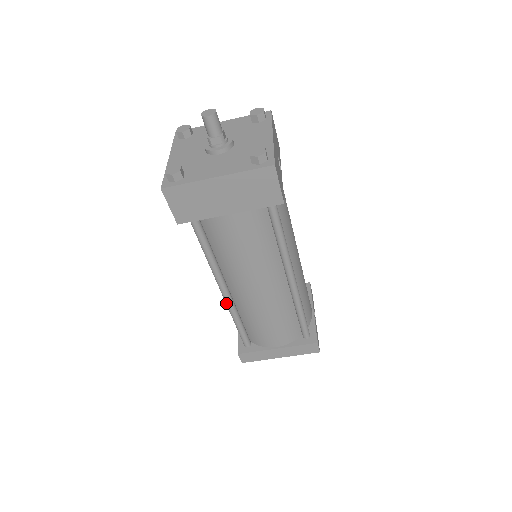
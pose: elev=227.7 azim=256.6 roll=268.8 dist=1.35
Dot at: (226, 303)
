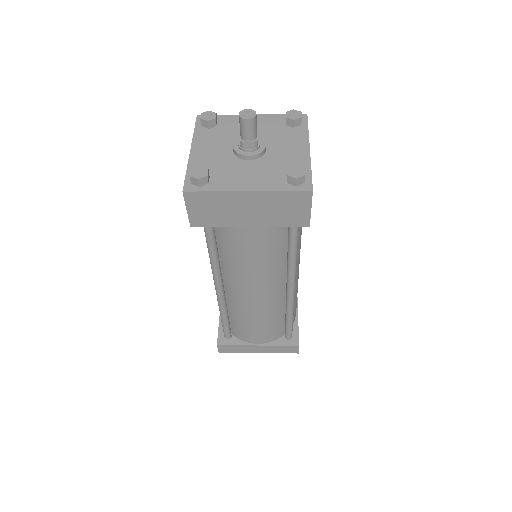
Dot at: (218, 300)
